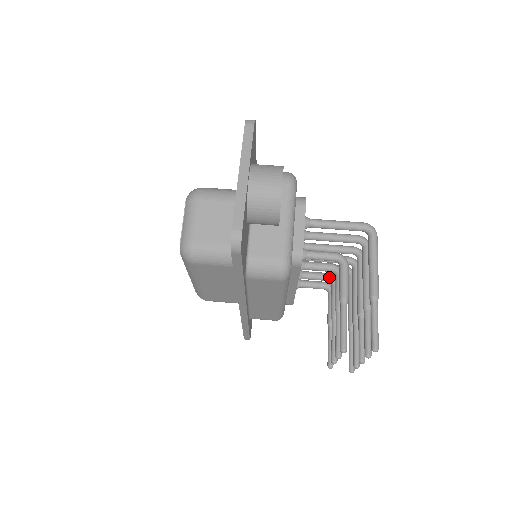
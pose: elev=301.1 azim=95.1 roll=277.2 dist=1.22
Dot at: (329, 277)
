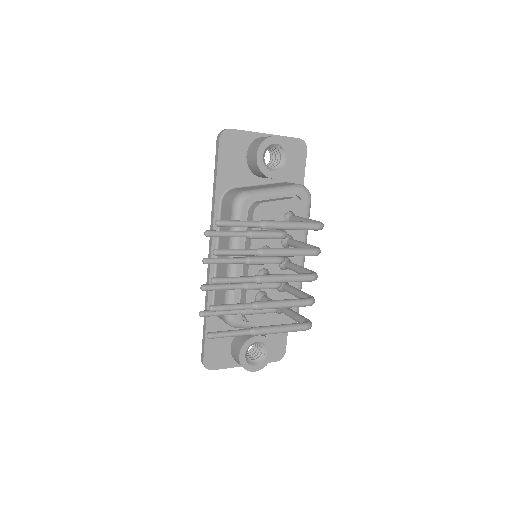
Dot at: occluded
